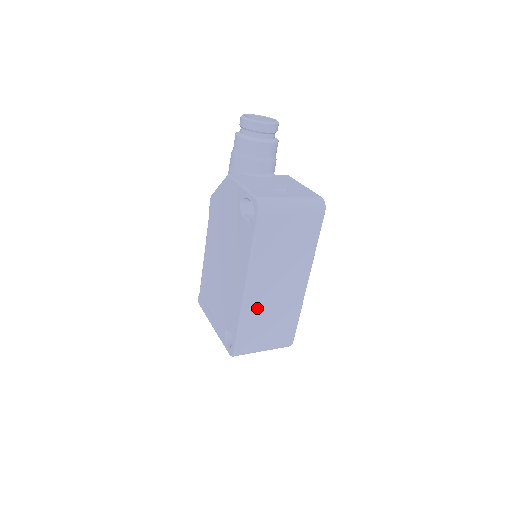
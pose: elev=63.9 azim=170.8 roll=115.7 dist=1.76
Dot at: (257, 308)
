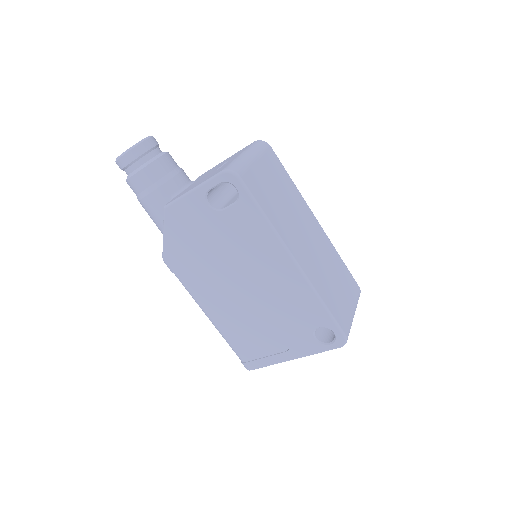
Dot at: (317, 275)
